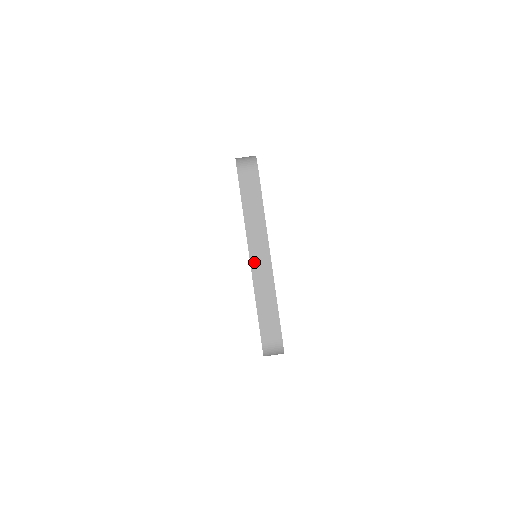
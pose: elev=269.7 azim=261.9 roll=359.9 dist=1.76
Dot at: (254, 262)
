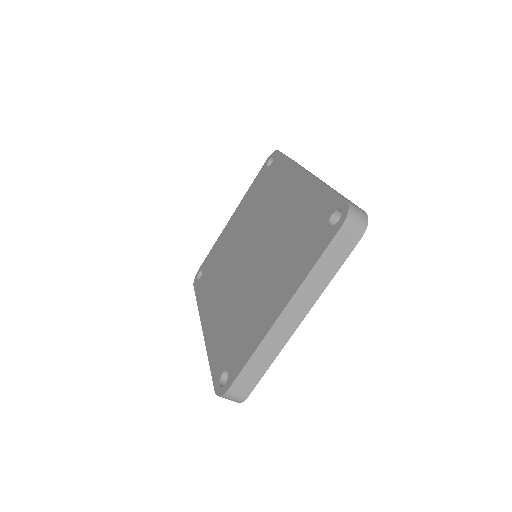
Dot at: (282, 319)
